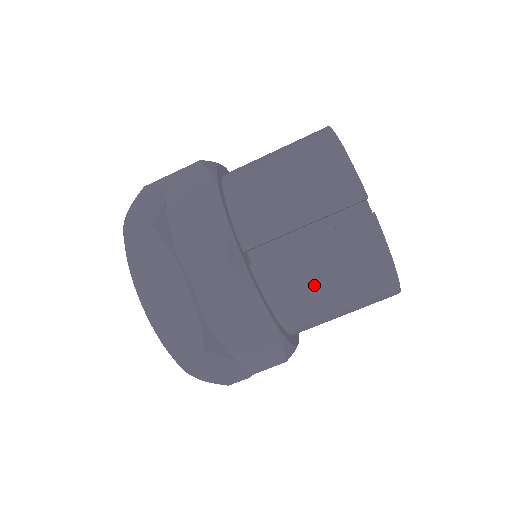
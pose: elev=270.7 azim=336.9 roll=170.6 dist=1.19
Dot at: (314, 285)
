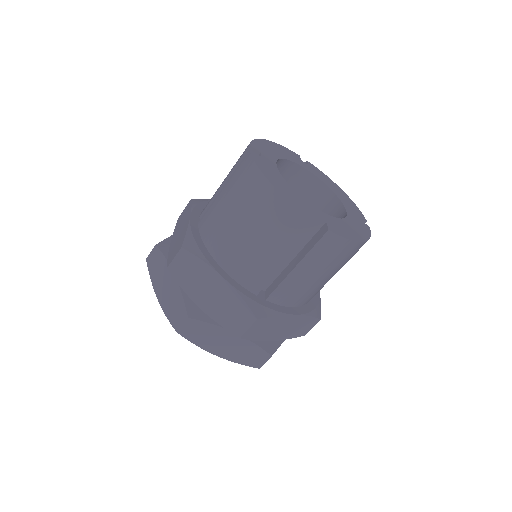
Dot at: (313, 283)
